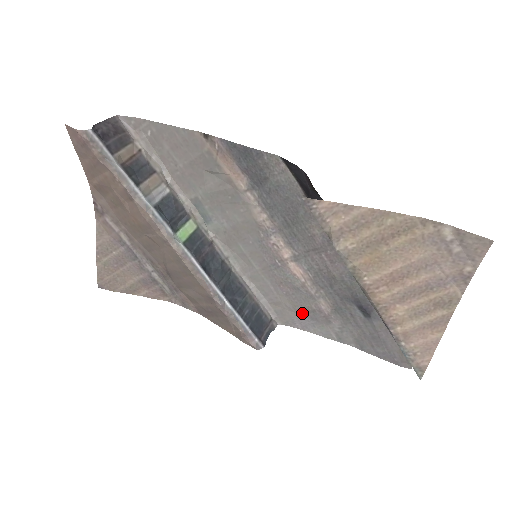
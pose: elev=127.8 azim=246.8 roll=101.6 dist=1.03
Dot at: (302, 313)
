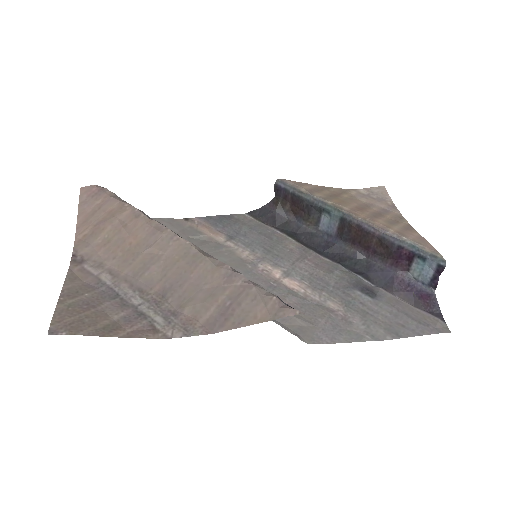
Dot at: (321, 324)
